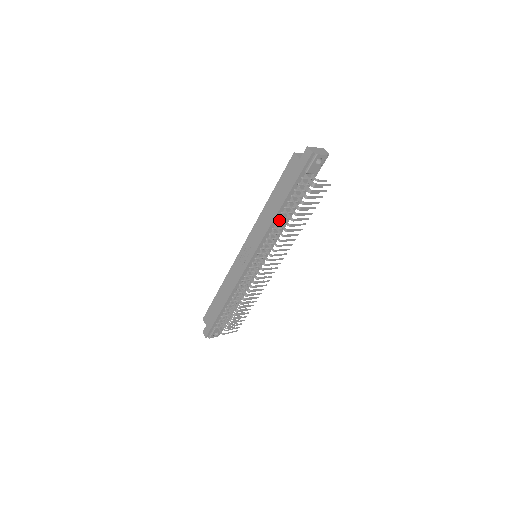
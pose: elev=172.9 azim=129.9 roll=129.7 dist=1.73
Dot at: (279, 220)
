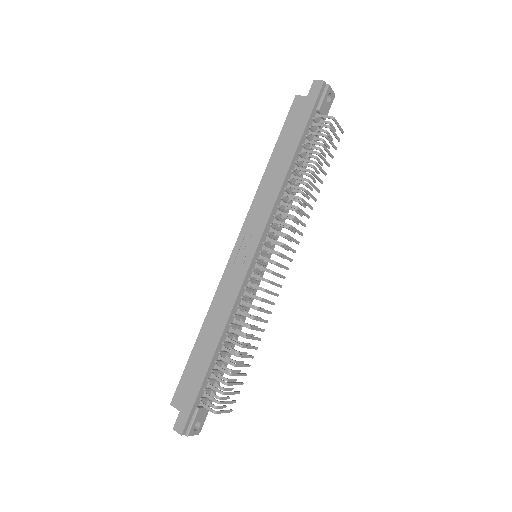
Dot at: (289, 183)
